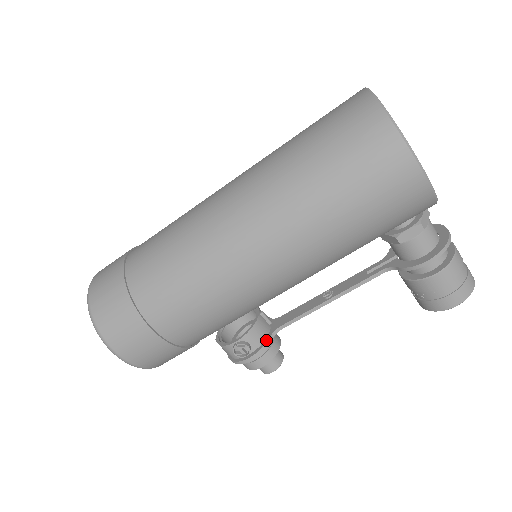
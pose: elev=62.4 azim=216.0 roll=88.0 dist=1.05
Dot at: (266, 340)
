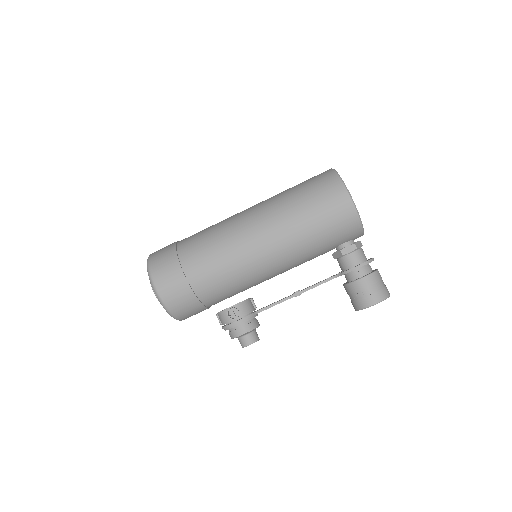
Dot at: (250, 314)
